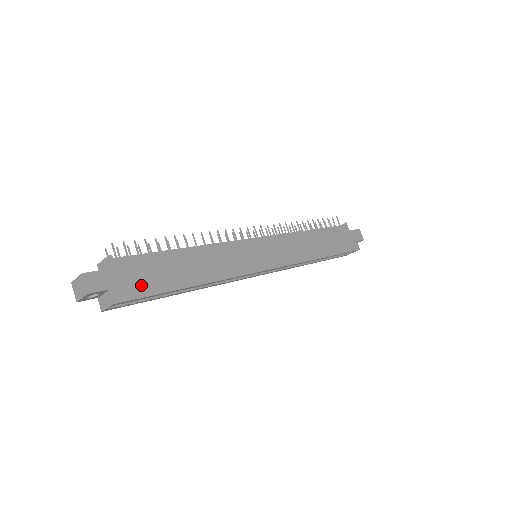
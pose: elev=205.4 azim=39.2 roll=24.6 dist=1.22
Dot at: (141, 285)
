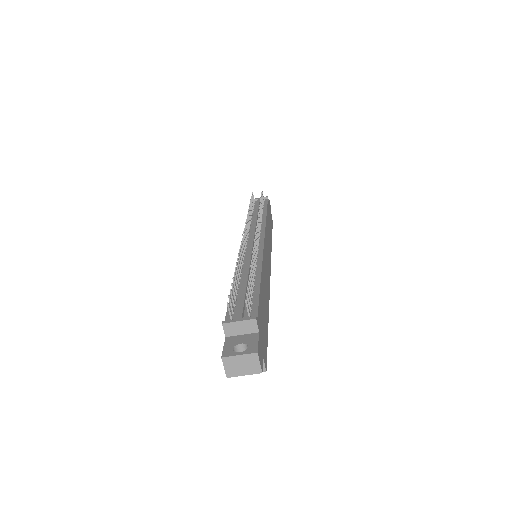
Dot at: (265, 338)
